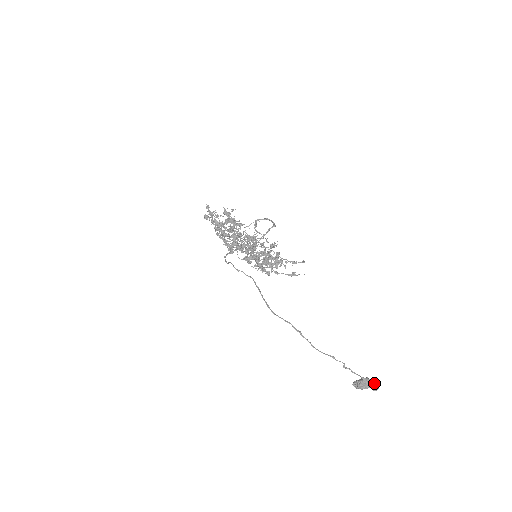
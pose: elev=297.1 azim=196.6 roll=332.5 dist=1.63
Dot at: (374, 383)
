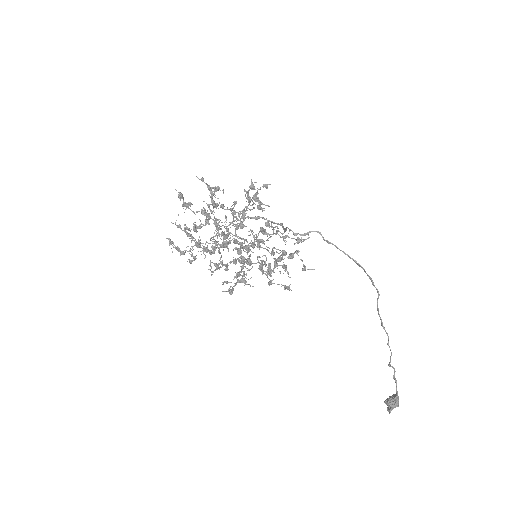
Dot at: occluded
